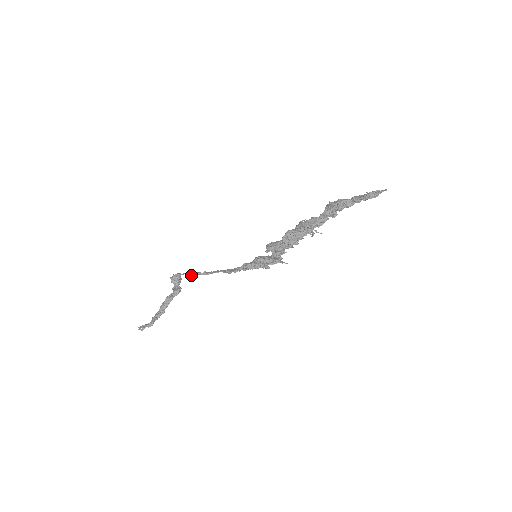
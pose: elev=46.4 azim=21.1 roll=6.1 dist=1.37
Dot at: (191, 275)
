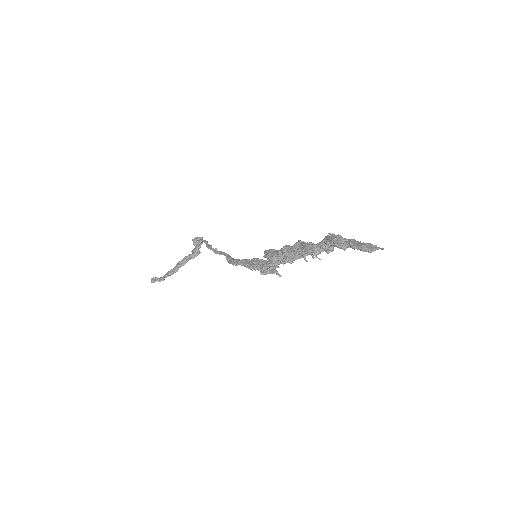
Dot at: (206, 245)
